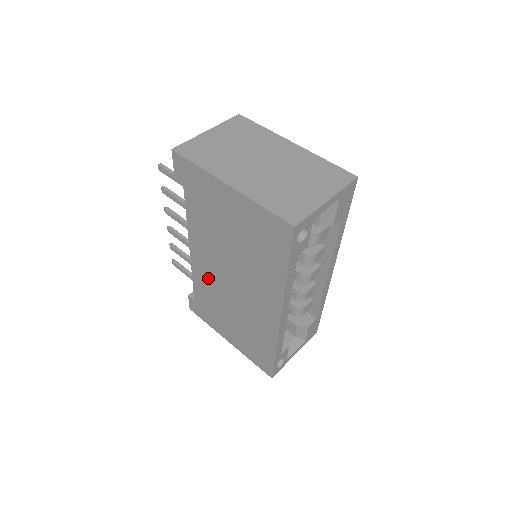
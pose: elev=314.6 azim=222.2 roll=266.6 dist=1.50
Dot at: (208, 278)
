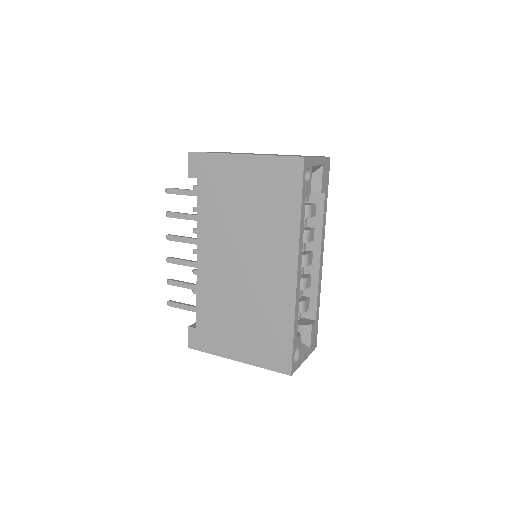
Dot at: (216, 280)
